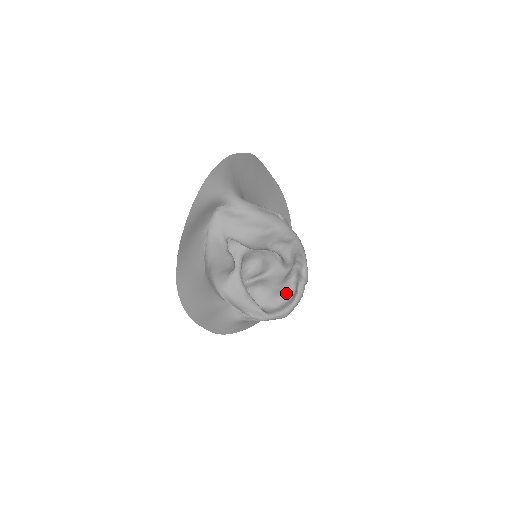
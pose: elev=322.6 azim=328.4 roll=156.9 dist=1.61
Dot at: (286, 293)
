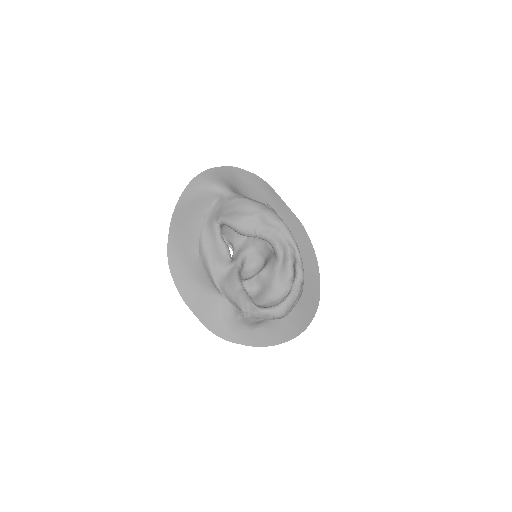
Dot at: (285, 294)
